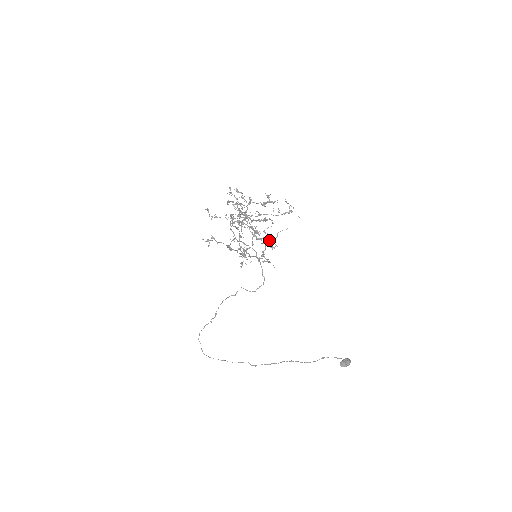
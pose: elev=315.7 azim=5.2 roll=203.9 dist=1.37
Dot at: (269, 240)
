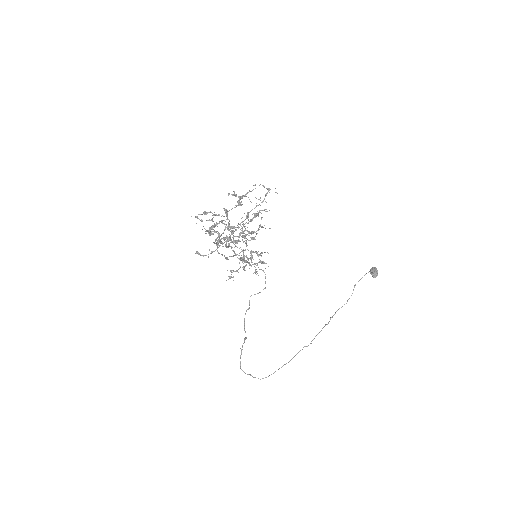
Dot at: (241, 236)
